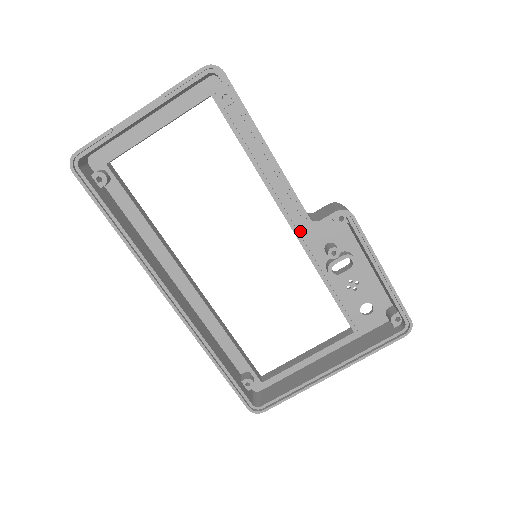
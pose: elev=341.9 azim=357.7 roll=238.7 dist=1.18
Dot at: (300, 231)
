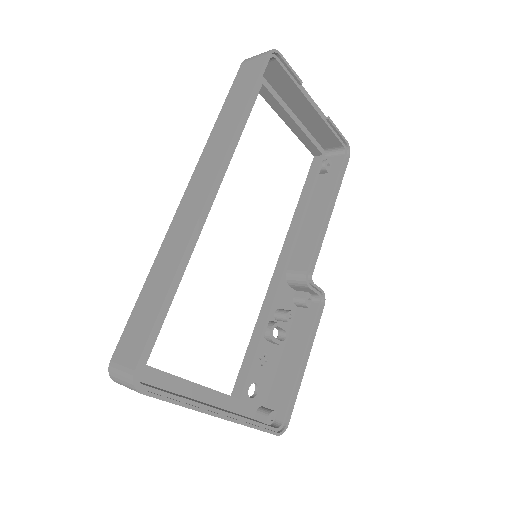
Dot at: occluded
